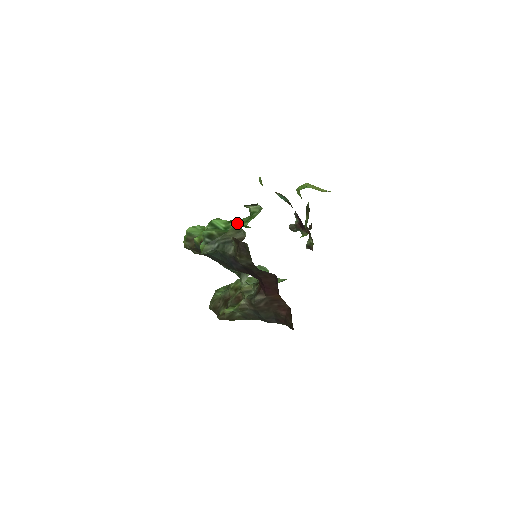
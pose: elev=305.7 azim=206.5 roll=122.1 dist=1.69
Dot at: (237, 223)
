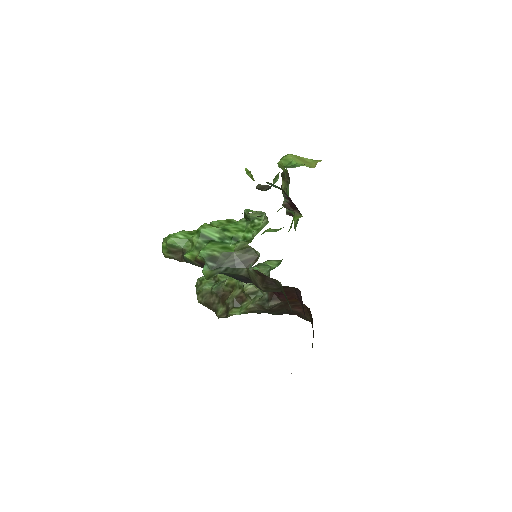
Dot at: (236, 233)
